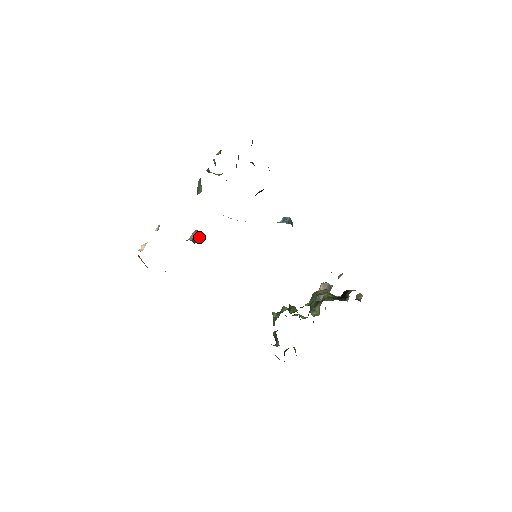
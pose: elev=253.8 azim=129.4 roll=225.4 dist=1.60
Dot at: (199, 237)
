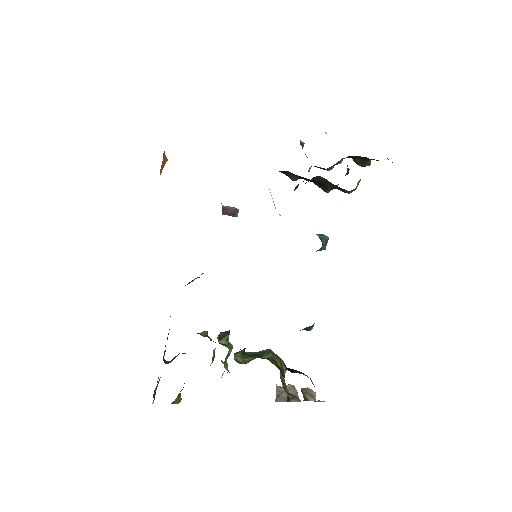
Dot at: (233, 216)
